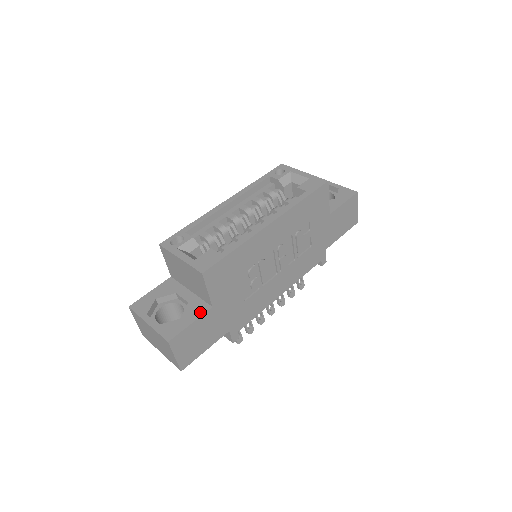
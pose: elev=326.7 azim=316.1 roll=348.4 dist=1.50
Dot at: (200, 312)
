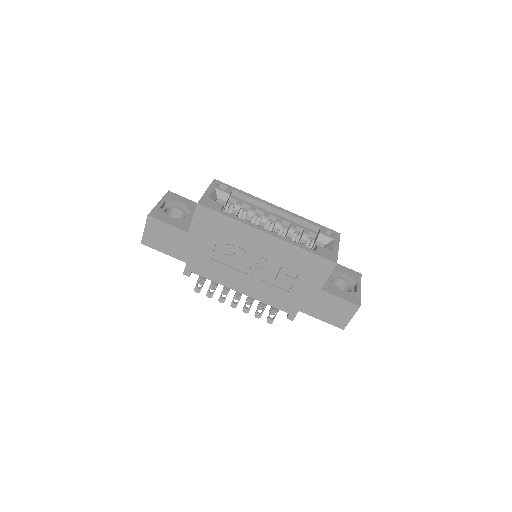
Dot at: (180, 226)
